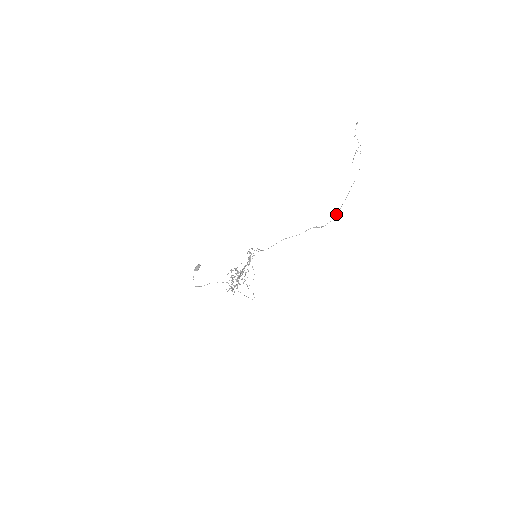
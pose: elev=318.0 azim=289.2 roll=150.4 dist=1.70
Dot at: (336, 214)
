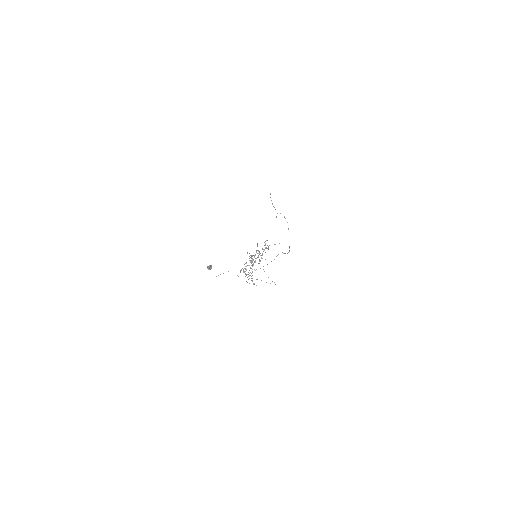
Dot at: occluded
